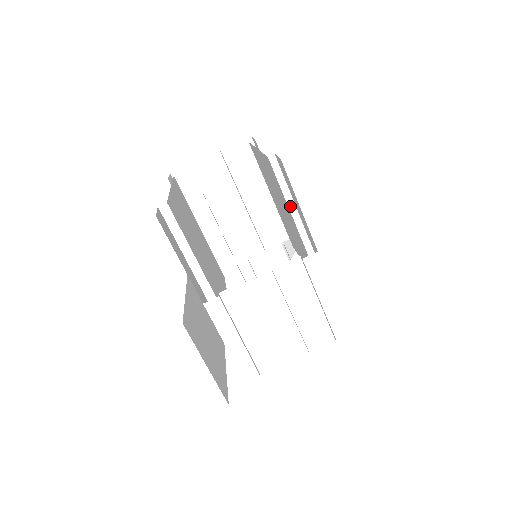
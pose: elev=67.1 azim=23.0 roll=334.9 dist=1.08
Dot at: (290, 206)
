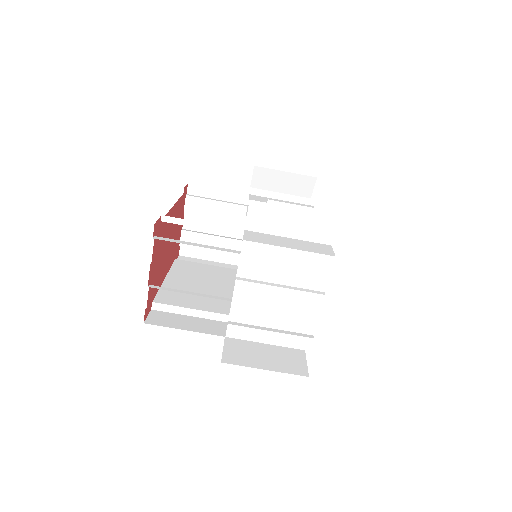
Dot at: (207, 228)
